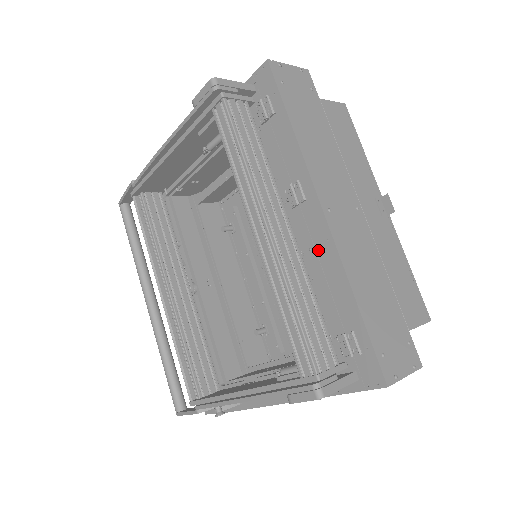
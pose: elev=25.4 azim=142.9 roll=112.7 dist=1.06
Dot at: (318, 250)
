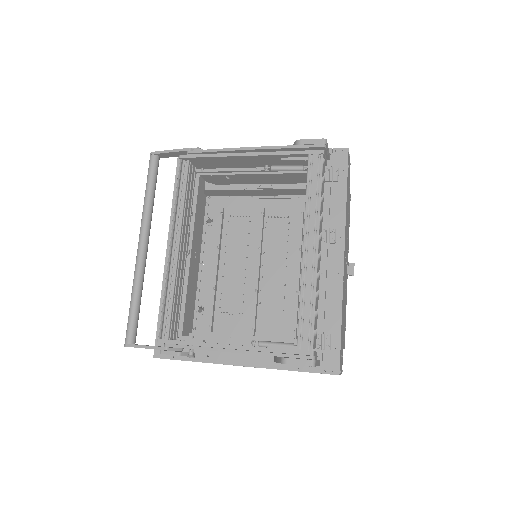
Dot at: (328, 277)
